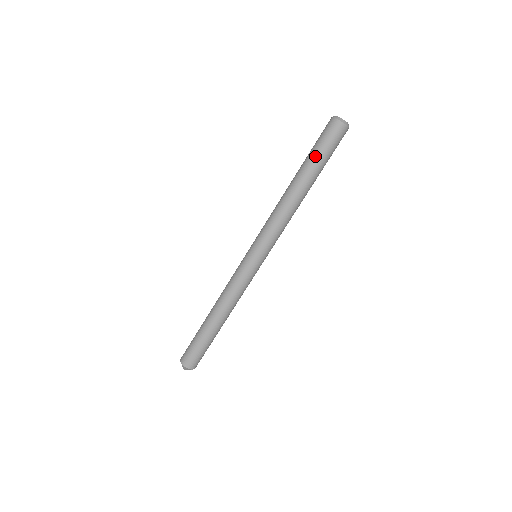
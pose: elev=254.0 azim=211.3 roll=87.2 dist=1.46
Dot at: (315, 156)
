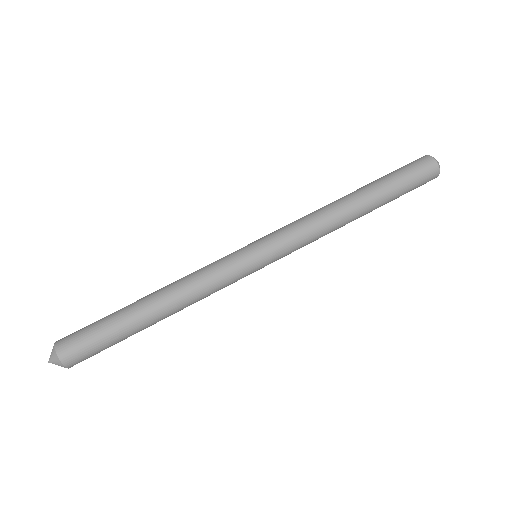
Dot at: (383, 176)
